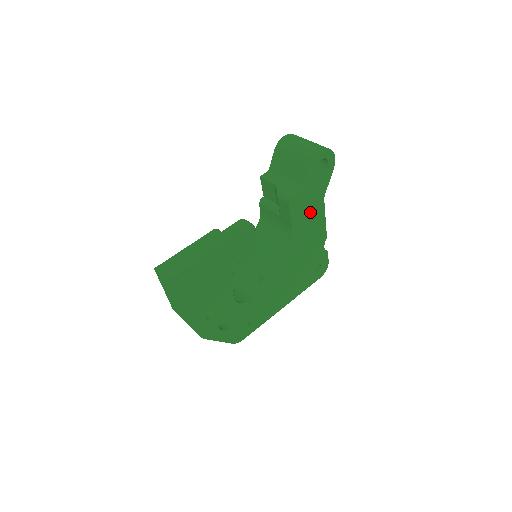
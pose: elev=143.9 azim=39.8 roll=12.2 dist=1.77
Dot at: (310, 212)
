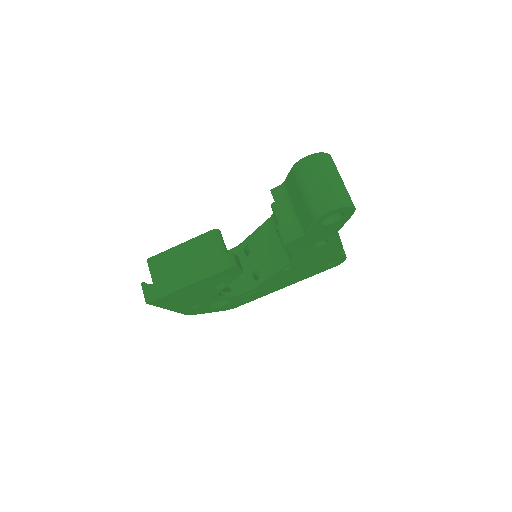
Dot at: (316, 243)
